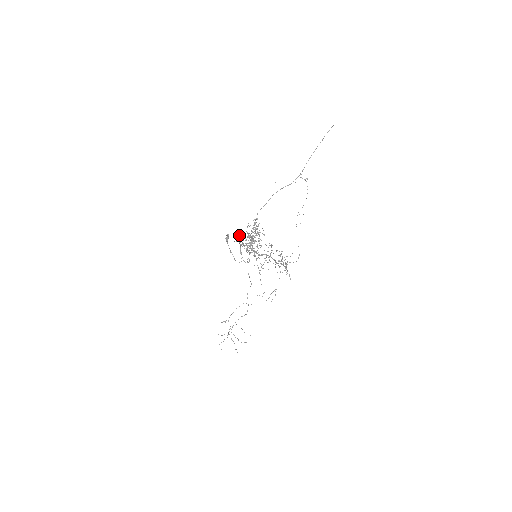
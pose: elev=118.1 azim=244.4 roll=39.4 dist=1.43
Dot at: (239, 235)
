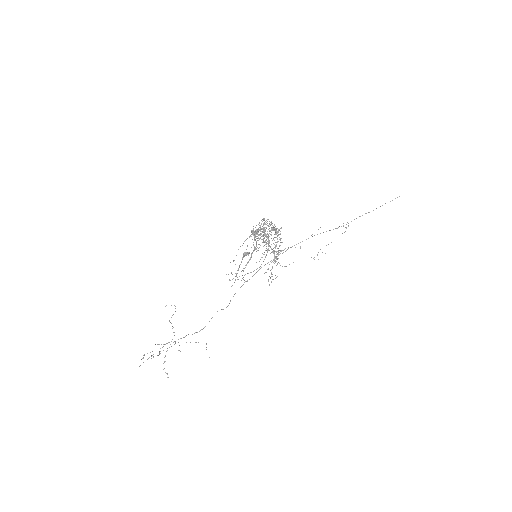
Dot at: occluded
